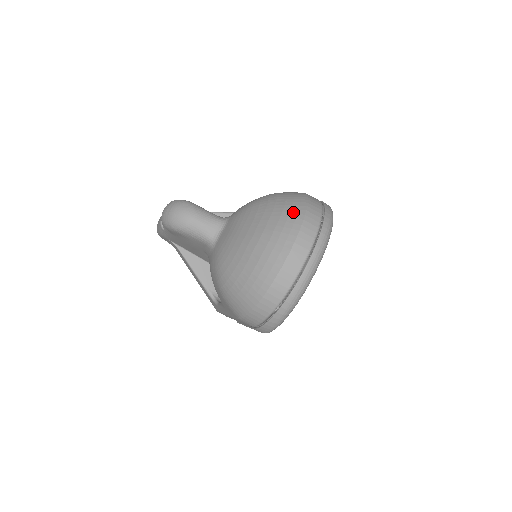
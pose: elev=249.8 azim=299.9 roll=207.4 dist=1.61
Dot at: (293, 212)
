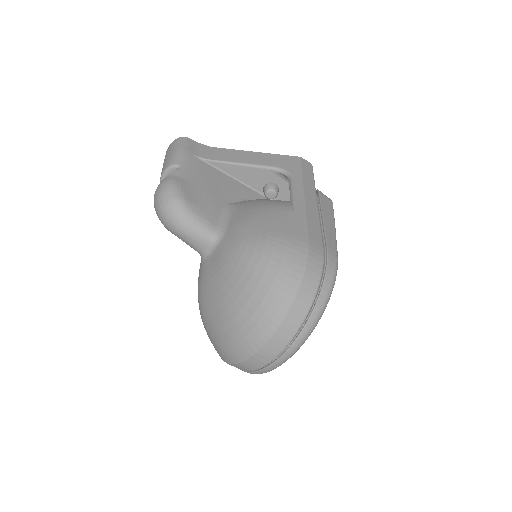
Dot at: (272, 309)
